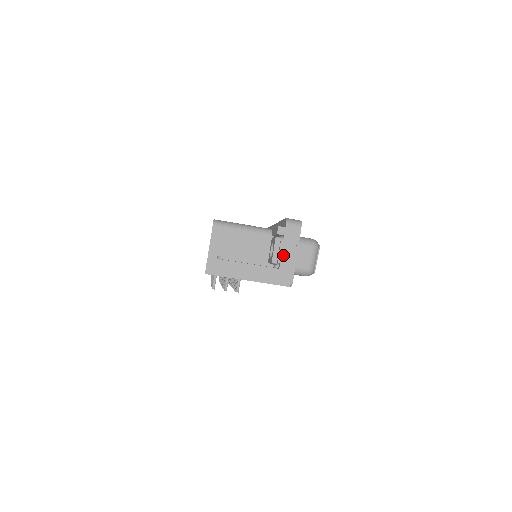
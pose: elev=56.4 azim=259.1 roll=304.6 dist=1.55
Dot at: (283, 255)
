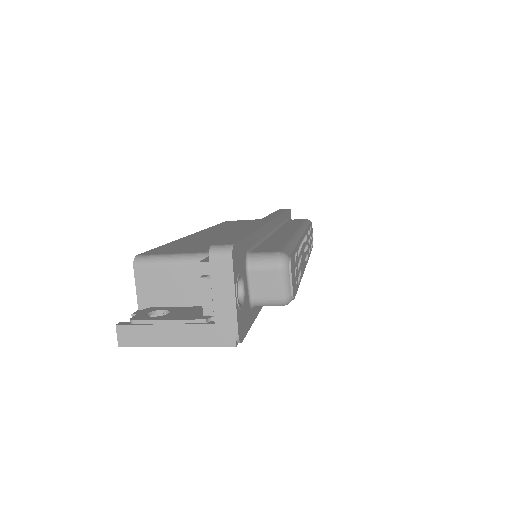
Dot at: (215, 303)
